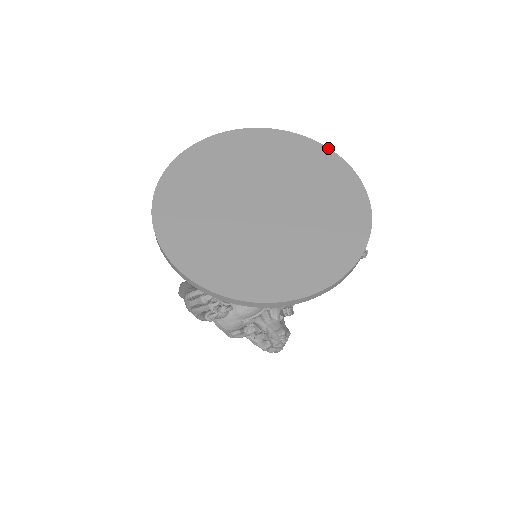
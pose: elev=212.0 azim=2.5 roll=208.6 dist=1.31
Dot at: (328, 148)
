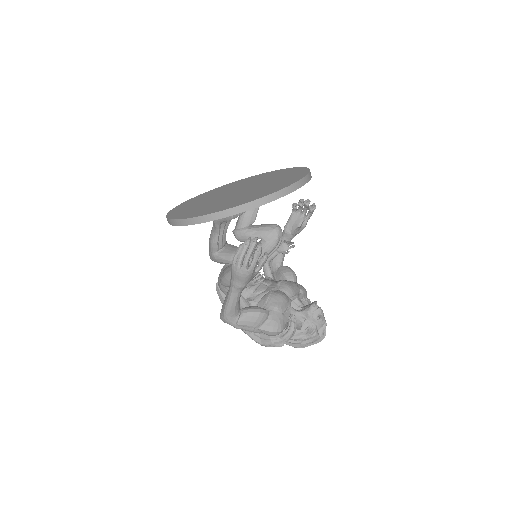
Dot at: (248, 177)
